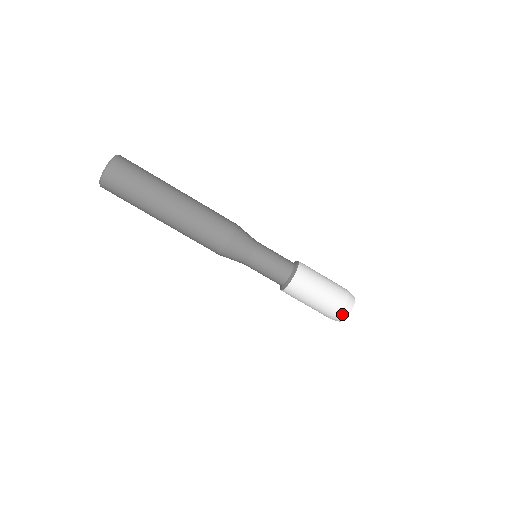
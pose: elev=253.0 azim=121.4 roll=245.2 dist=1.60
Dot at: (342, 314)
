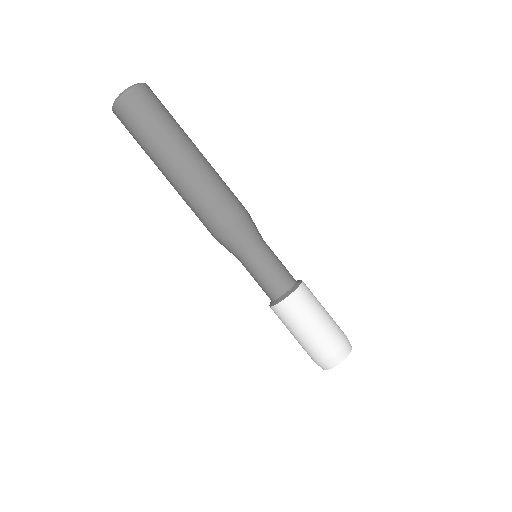
Dot at: (330, 361)
